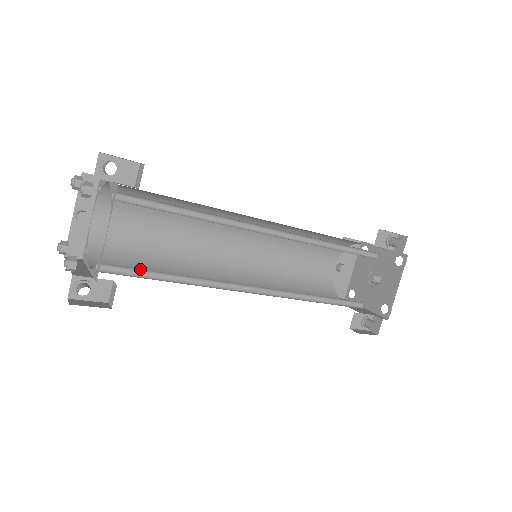
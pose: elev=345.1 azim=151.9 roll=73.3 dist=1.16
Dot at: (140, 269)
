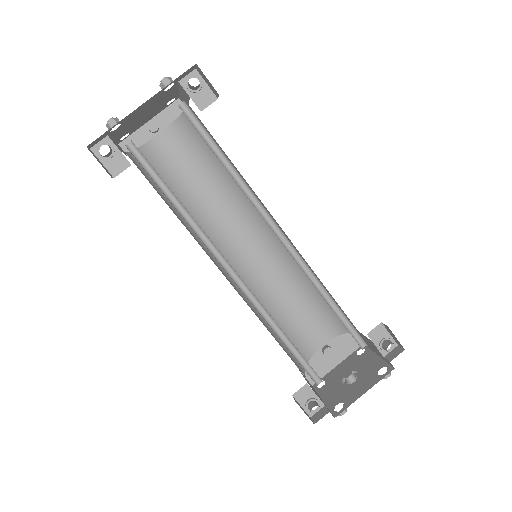
Dot at: (157, 173)
